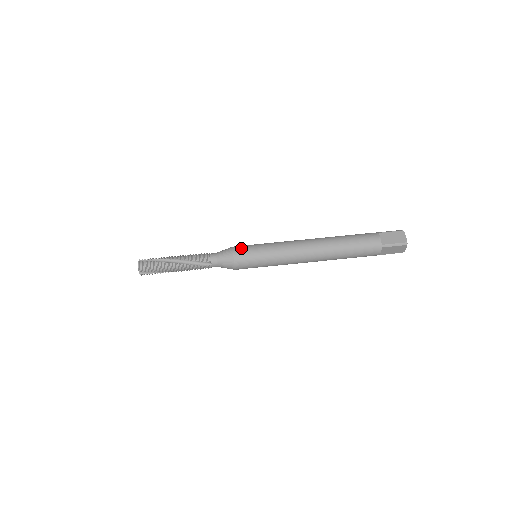
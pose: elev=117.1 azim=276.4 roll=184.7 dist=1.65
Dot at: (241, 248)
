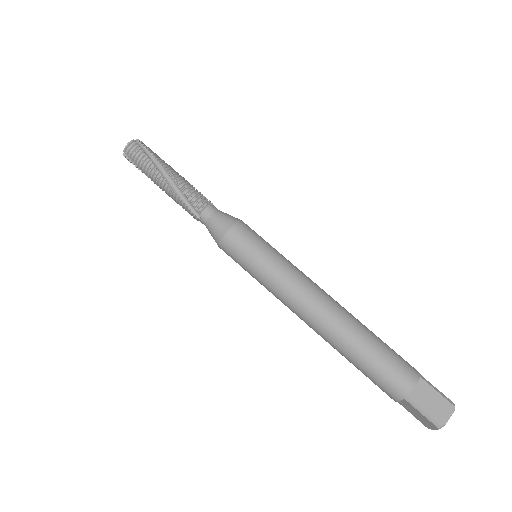
Dot at: (245, 231)
